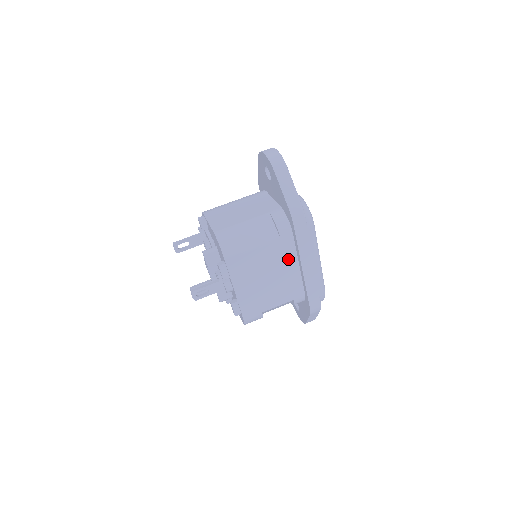
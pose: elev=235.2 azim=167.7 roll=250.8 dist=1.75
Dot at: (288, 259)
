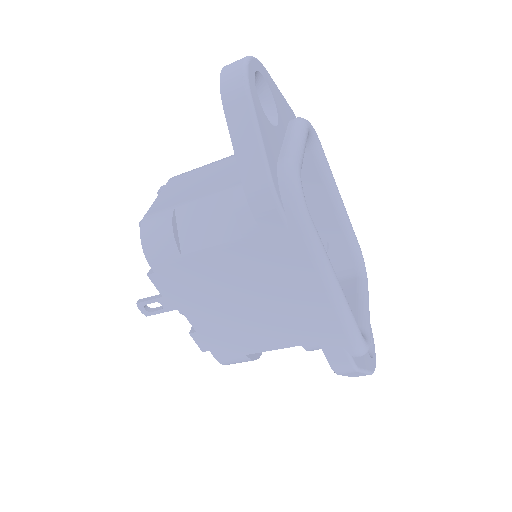
Dot at: (271, 278)
